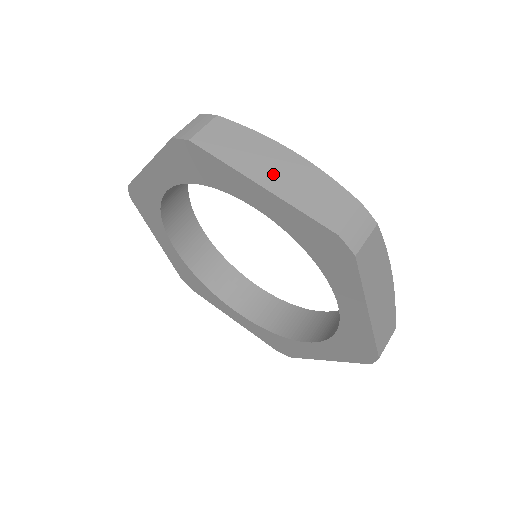
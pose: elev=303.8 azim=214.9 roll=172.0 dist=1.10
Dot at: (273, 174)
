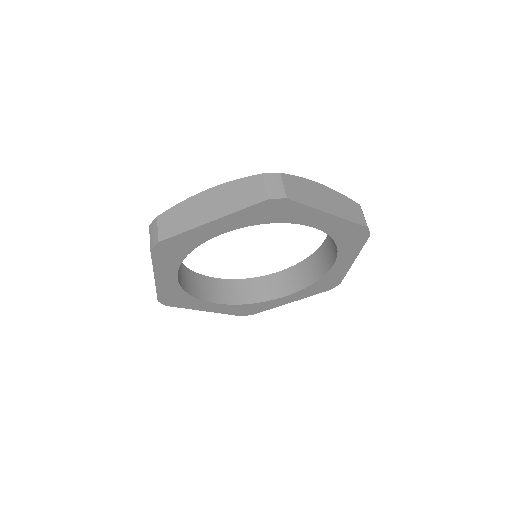
Dot at: (328, 204)
